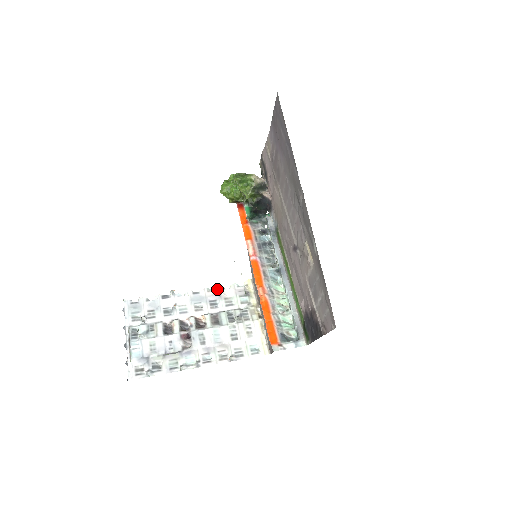
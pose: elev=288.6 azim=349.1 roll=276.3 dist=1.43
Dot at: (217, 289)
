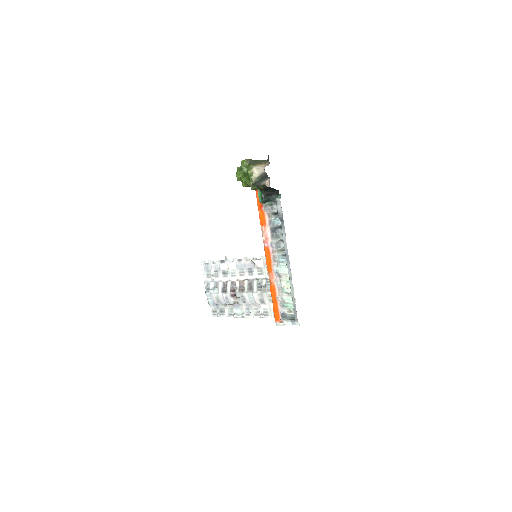
Dot at: (251, 260)
